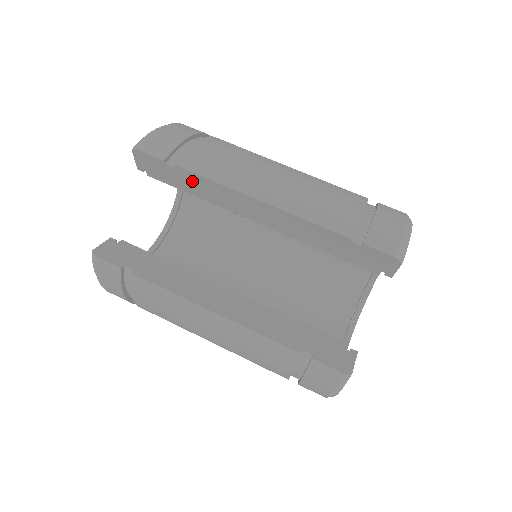
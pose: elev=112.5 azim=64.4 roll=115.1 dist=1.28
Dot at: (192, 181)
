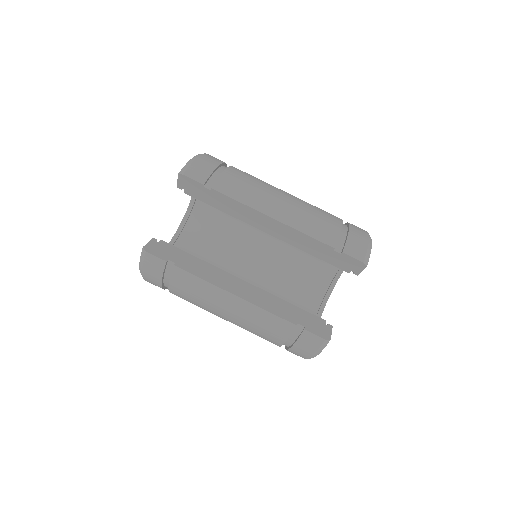
Dot at: (222, 200)
